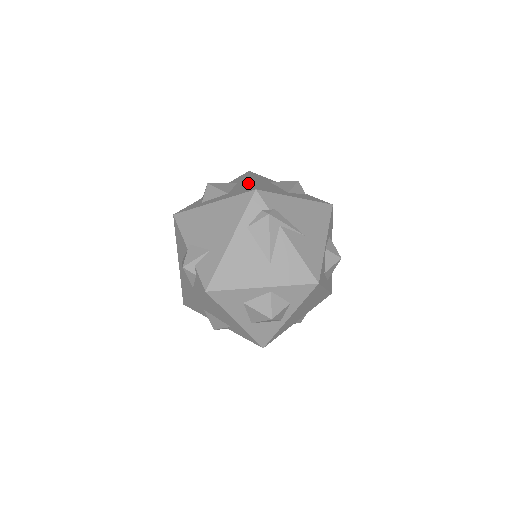
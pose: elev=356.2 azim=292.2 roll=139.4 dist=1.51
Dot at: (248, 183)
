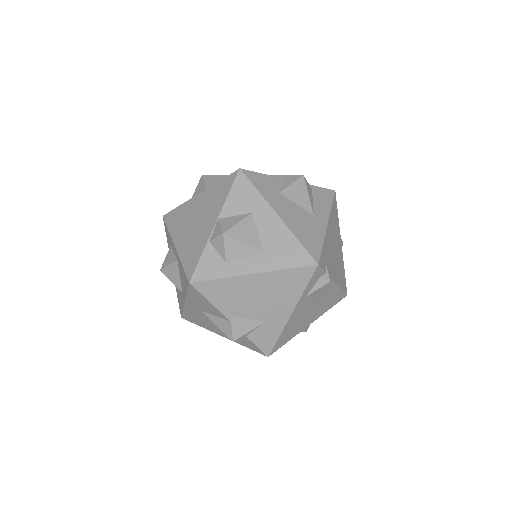
Dot at: (283, 231)
